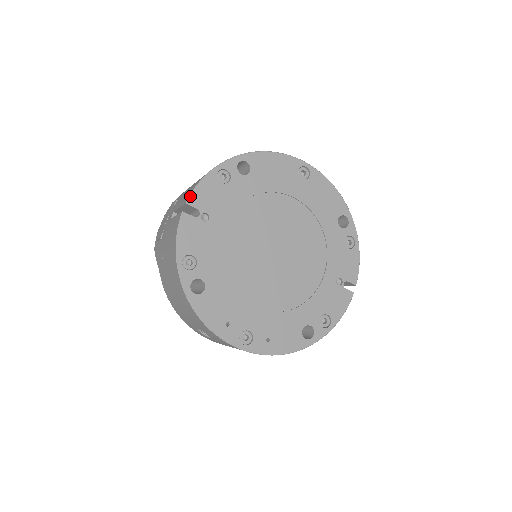
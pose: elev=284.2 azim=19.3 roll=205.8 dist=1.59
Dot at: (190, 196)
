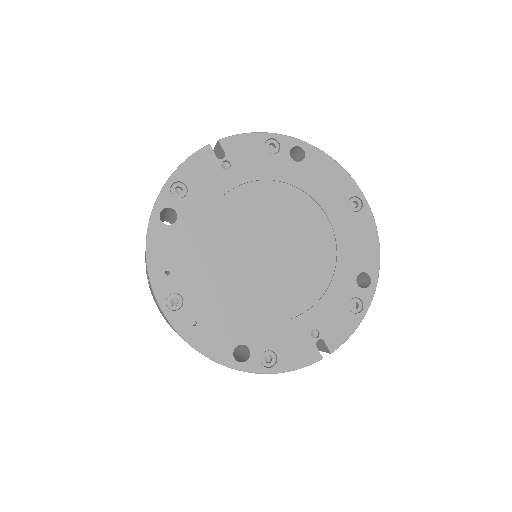
Dot at: (227, 137)
